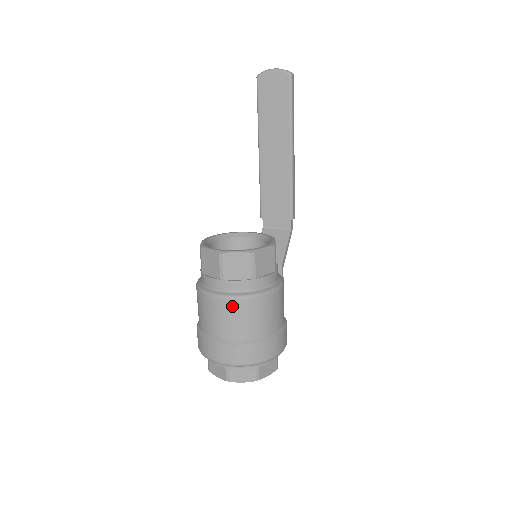
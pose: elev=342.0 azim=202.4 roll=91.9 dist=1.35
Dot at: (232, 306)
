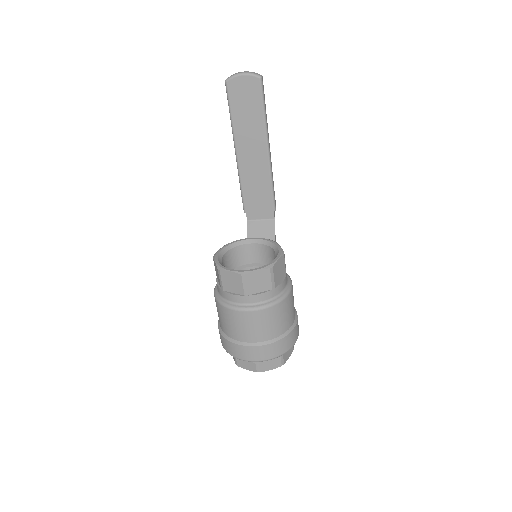
Dot at: (259, 316)
